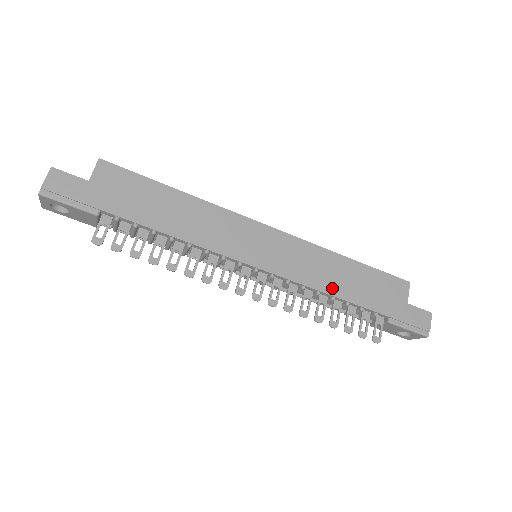
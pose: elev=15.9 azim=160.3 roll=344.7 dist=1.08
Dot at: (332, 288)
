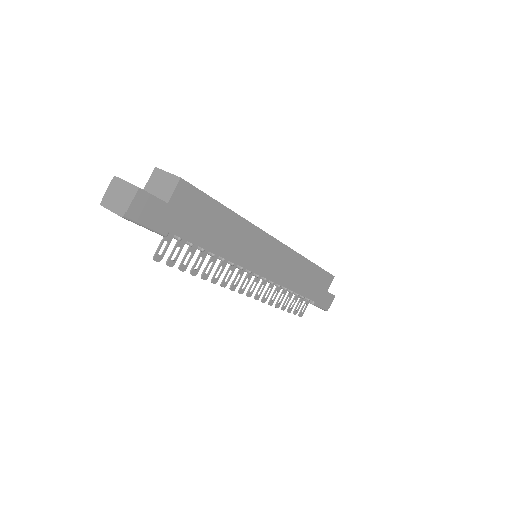
Dot at: (295, 286)
